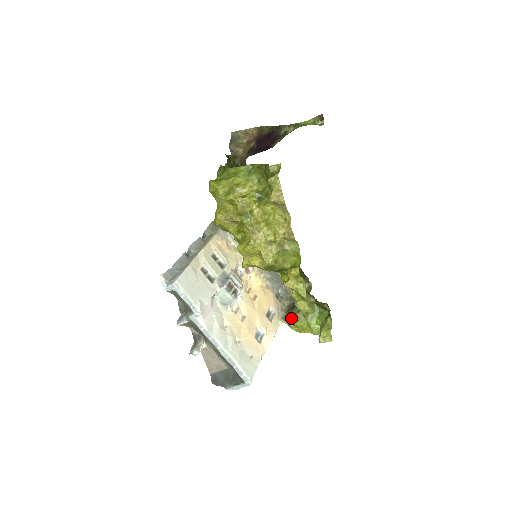
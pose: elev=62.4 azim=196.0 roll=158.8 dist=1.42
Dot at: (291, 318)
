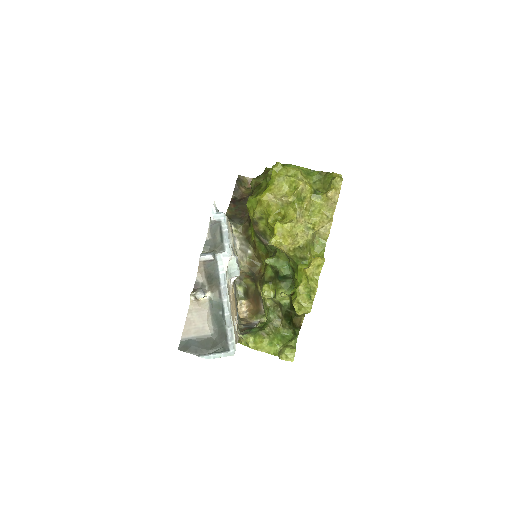
Dot at: (252, 333)
